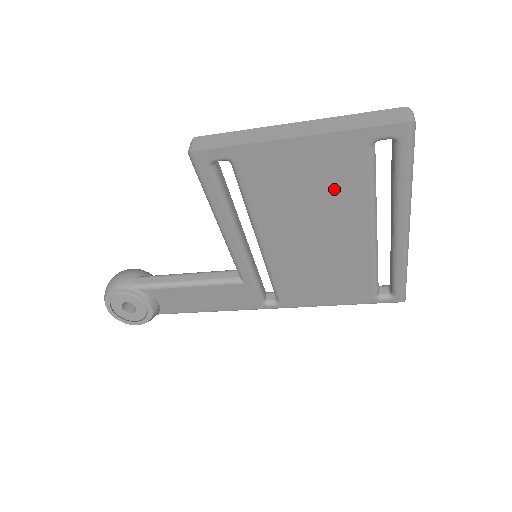
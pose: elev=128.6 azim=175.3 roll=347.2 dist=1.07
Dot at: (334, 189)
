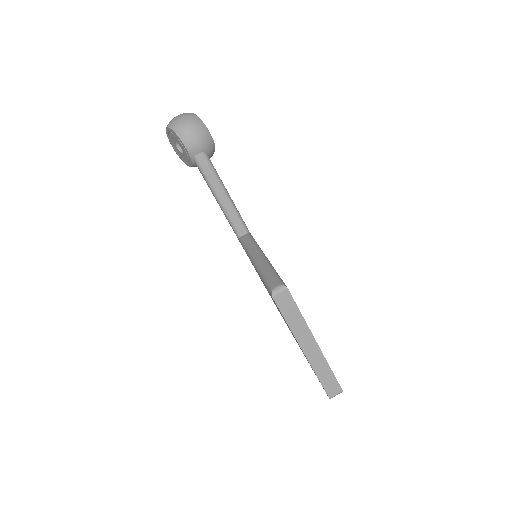
Dot at: occluded
